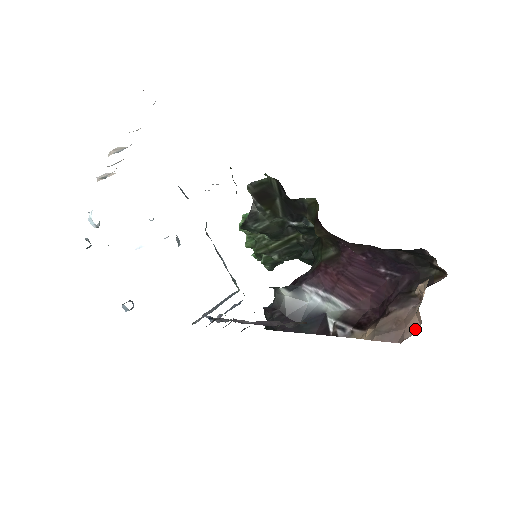
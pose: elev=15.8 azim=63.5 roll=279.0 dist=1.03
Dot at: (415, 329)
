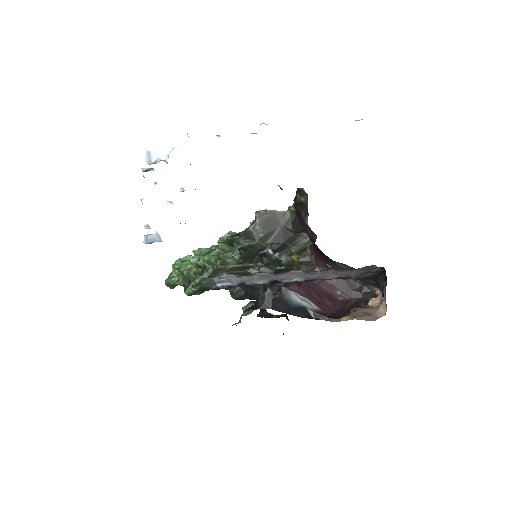
Dot at: (382, 315)
